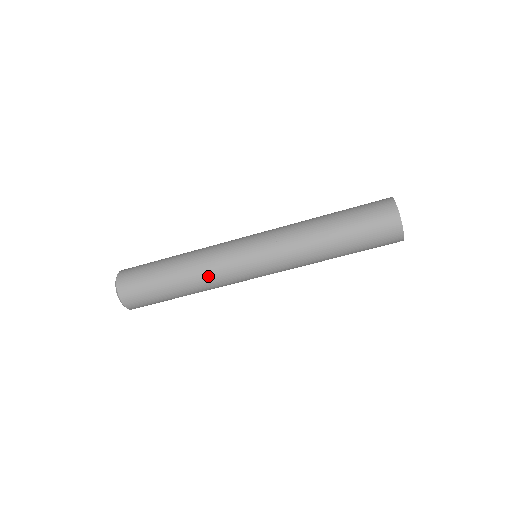
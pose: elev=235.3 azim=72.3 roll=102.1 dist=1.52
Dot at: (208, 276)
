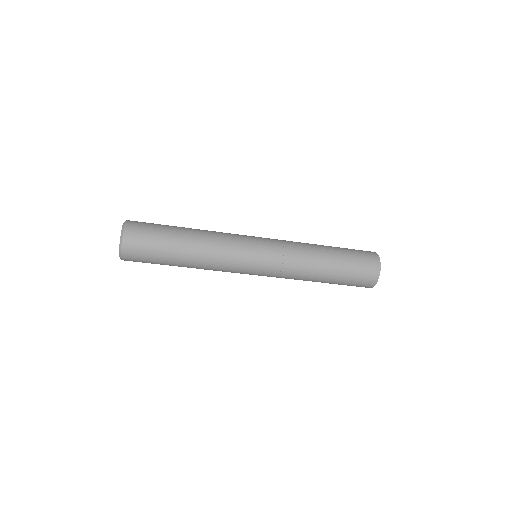
Dot at: (212, 269)
